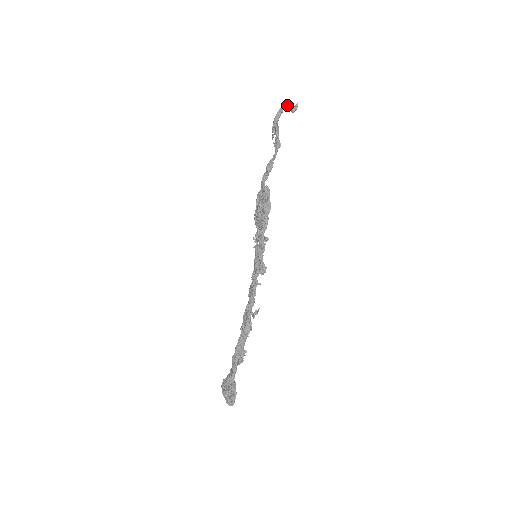
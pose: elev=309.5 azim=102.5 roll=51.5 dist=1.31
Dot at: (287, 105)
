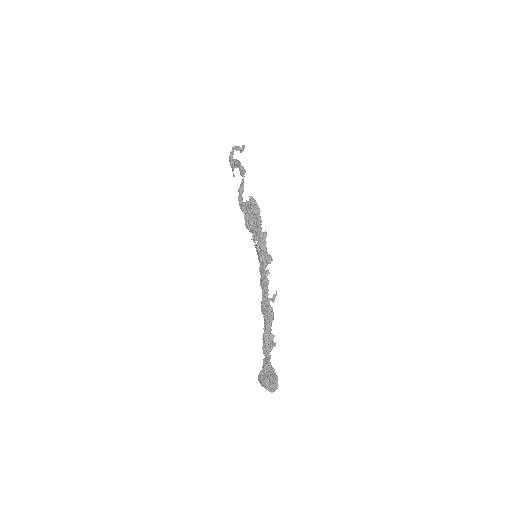
Dot at: (236, 147)
